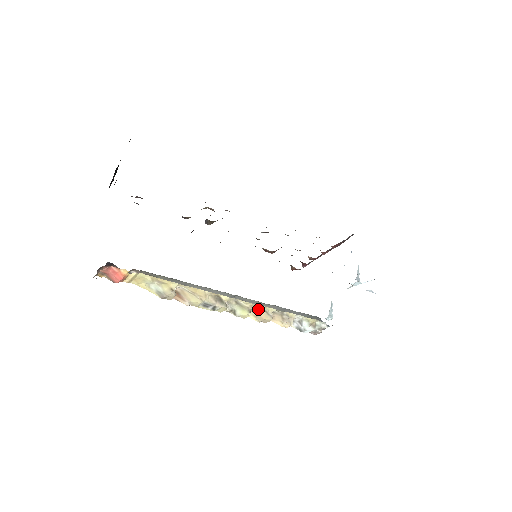
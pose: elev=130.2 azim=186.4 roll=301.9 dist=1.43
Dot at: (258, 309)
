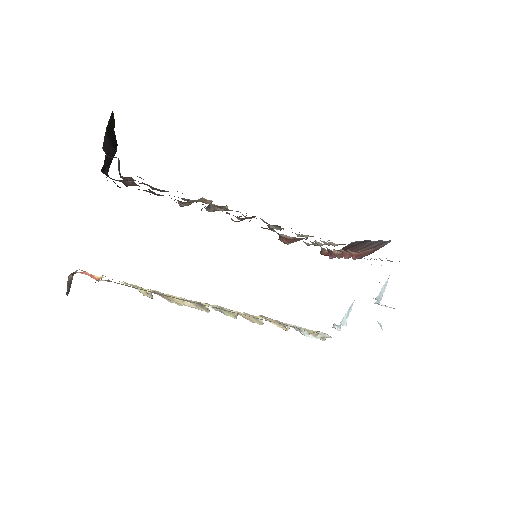
Dot at: (247, 314)
